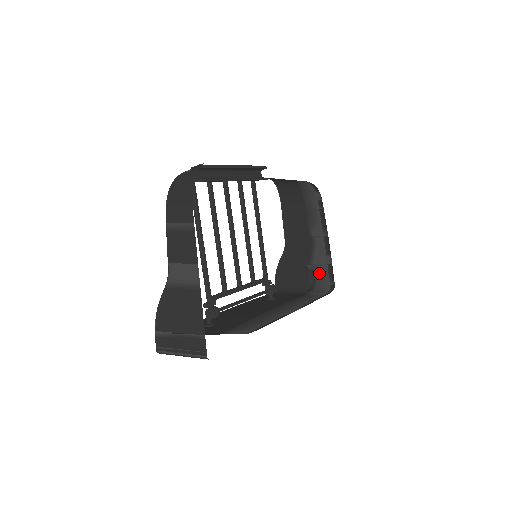
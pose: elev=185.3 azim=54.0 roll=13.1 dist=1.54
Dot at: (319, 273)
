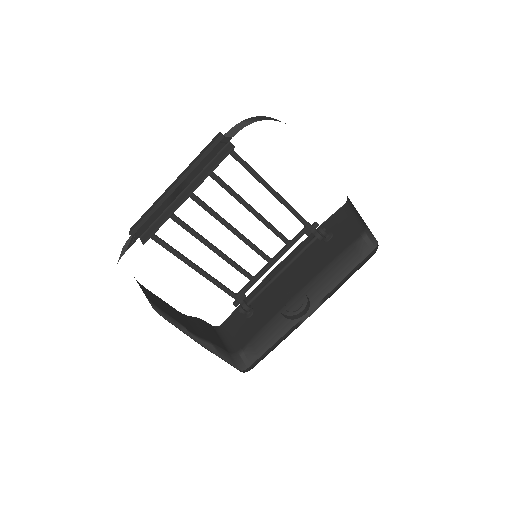
Dot at: occluded
